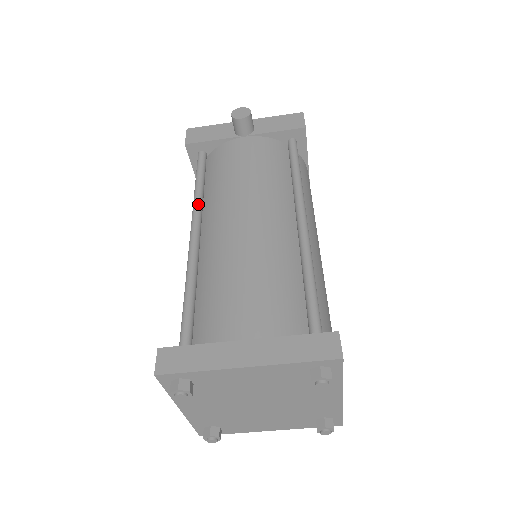
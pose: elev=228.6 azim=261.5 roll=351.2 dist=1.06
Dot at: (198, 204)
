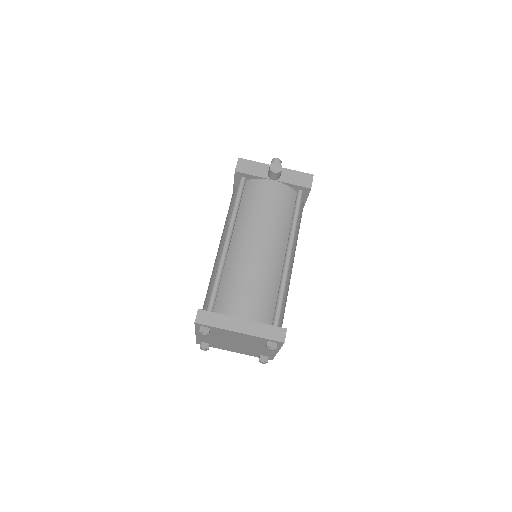
Dot at: (234, 220)
